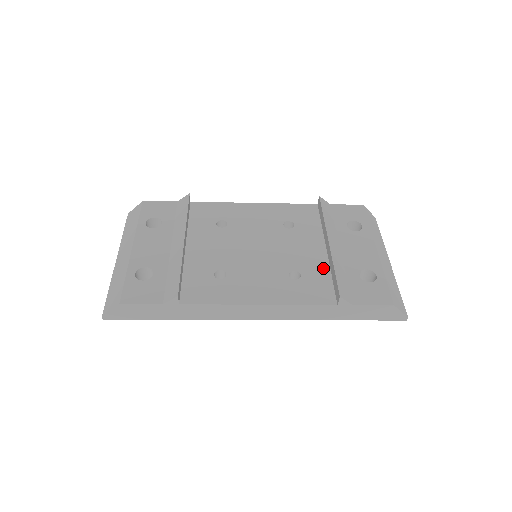
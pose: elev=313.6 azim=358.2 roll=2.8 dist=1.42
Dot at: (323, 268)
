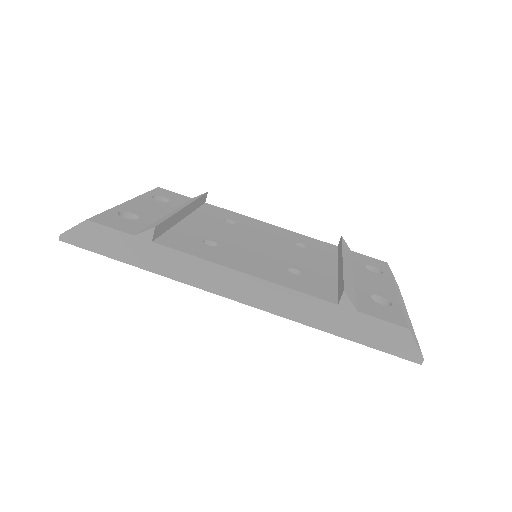
Dot at: (329, 278)
